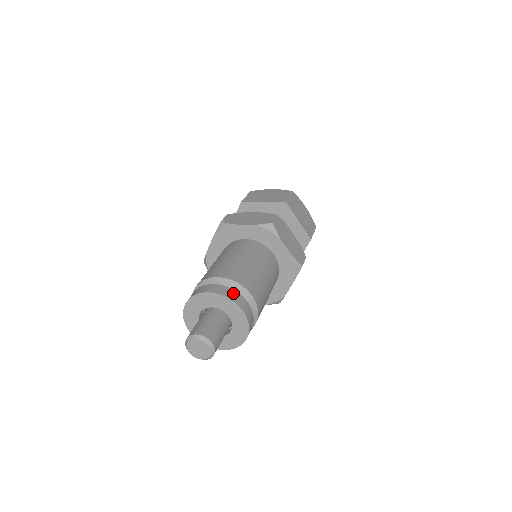
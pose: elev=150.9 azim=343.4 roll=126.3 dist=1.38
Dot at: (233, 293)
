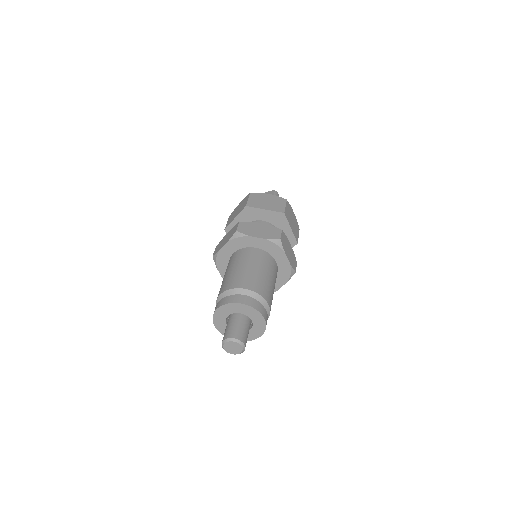
Dot at: (258, 304)
